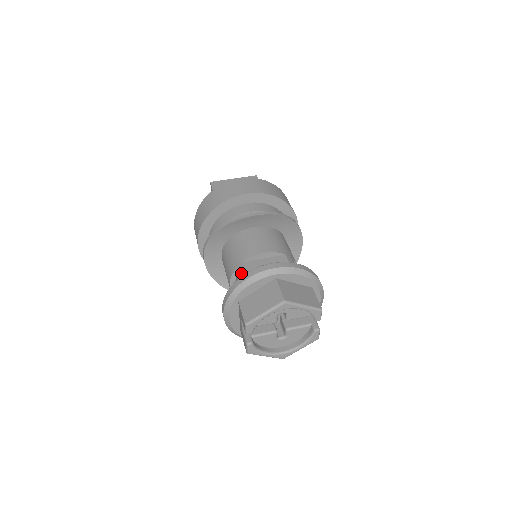
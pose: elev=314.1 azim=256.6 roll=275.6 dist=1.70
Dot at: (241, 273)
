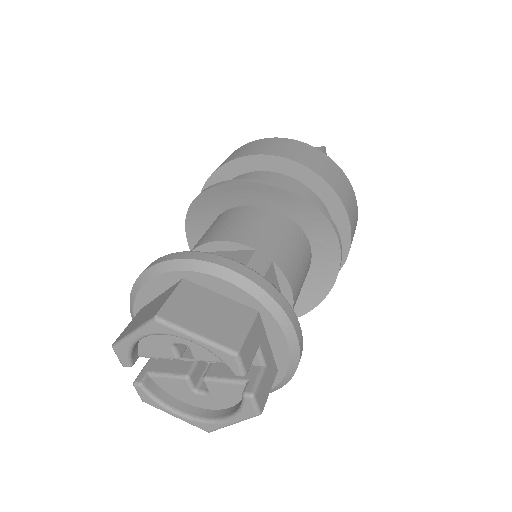
Dot at: occluded
